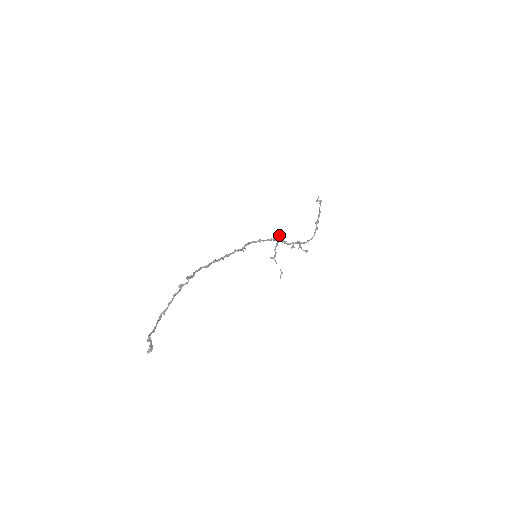
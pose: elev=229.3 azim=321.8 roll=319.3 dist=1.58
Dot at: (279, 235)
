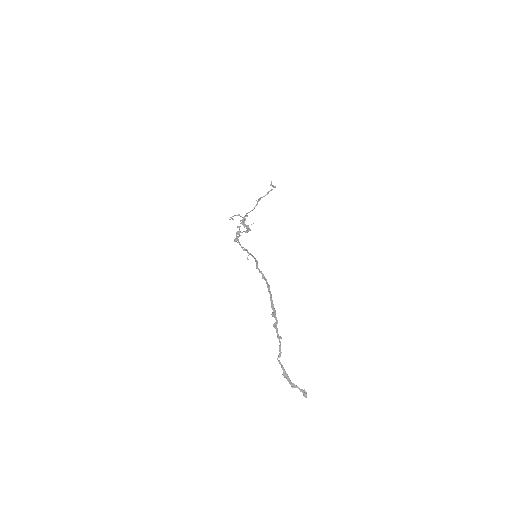
Dot at: occluded
